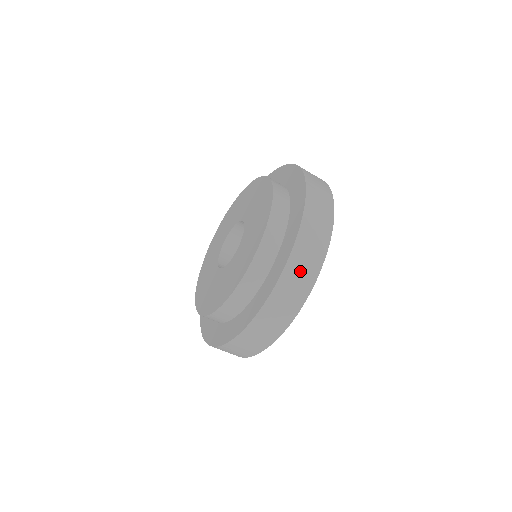
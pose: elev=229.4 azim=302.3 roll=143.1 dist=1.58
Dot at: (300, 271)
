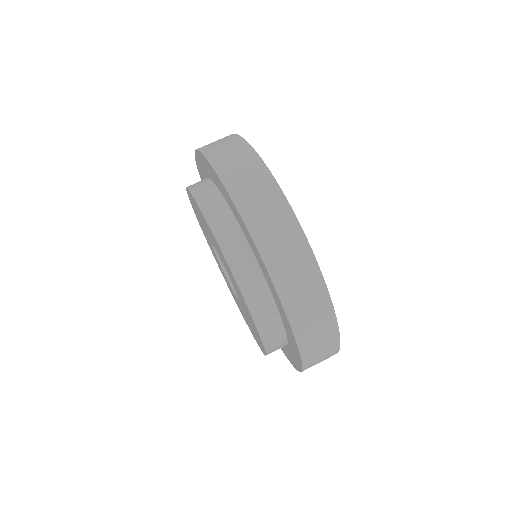
Dot at: (255, 198)
